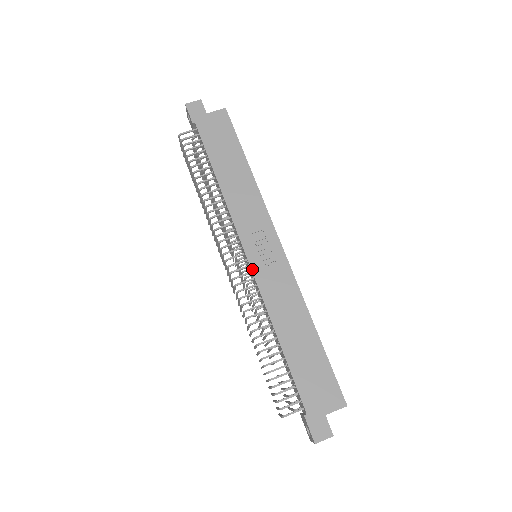
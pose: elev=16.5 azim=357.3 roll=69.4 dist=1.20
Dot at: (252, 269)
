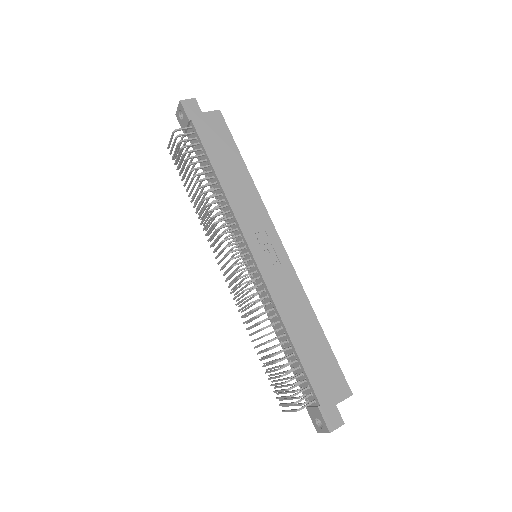
Dot at: (259, 268)
